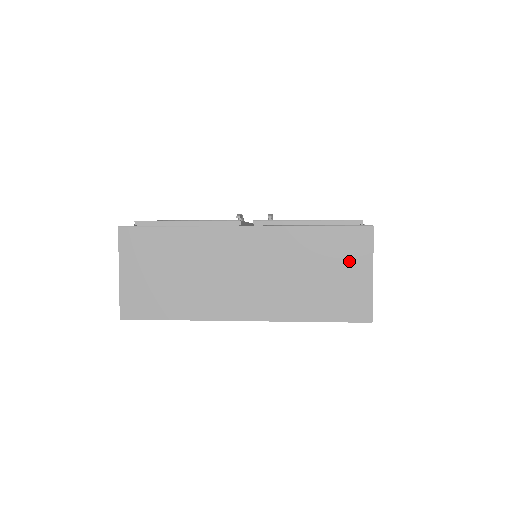
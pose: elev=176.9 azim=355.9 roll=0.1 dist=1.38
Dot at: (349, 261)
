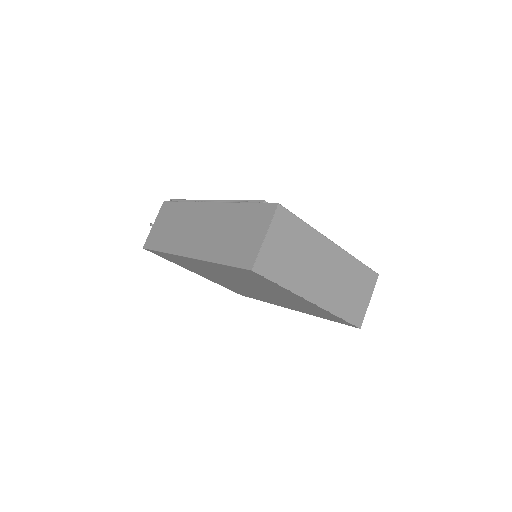
Dot at: (365, 289)
